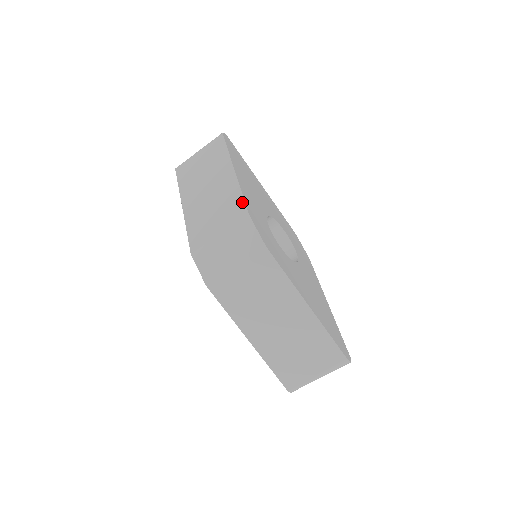
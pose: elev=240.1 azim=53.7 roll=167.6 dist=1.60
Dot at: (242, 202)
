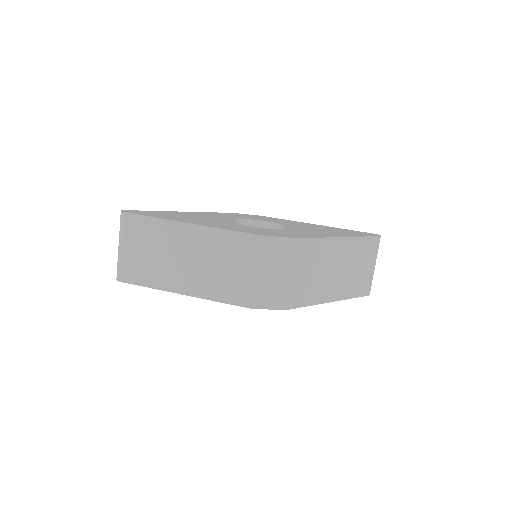
Dot at: (238, 234)
